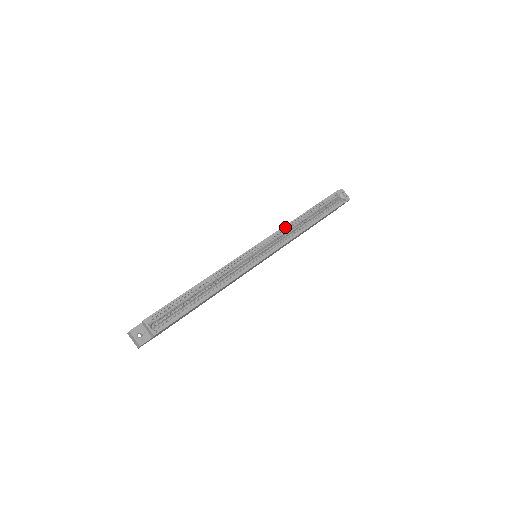
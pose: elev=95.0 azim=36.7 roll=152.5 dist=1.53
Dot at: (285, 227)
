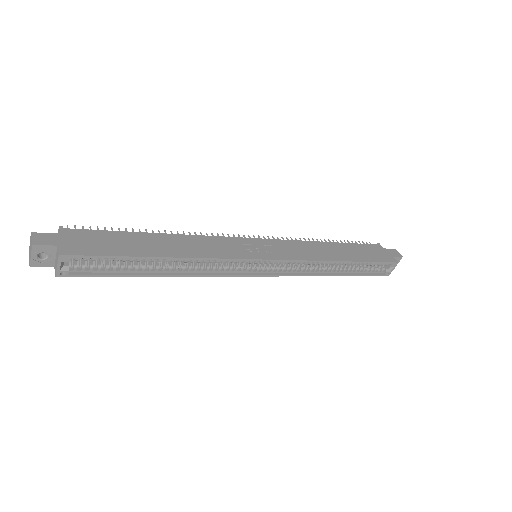
Dot at: (313, 260)
